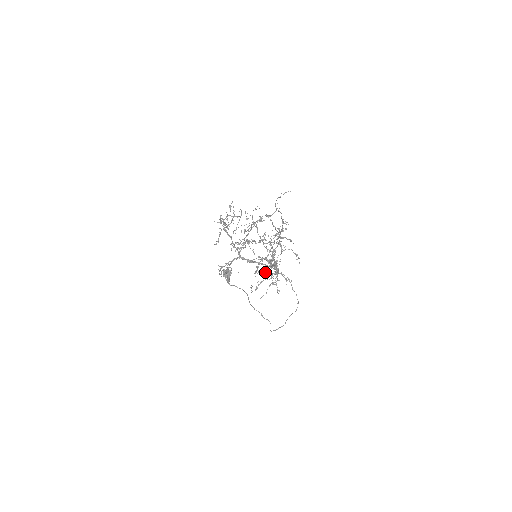
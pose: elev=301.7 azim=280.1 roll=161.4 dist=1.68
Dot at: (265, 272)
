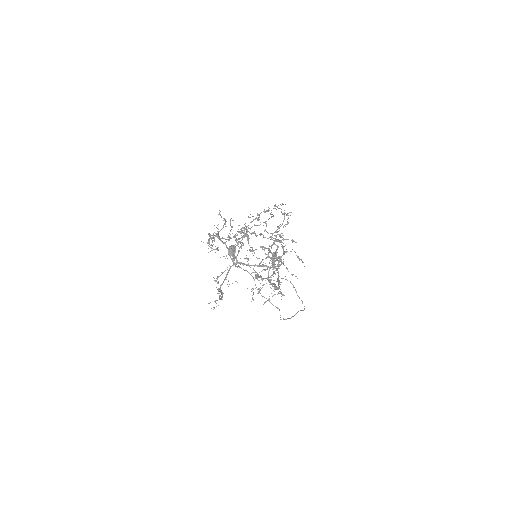
Dot at: occluded
